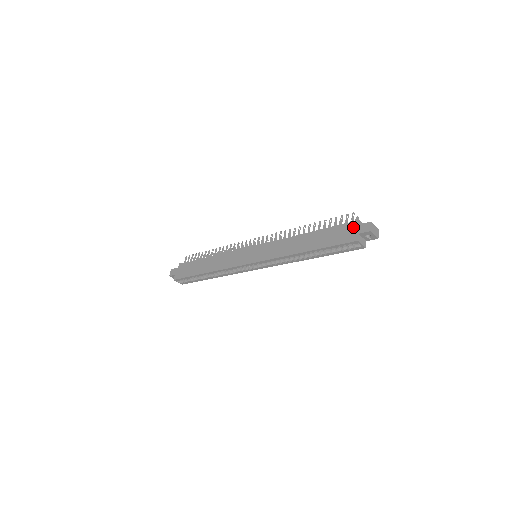
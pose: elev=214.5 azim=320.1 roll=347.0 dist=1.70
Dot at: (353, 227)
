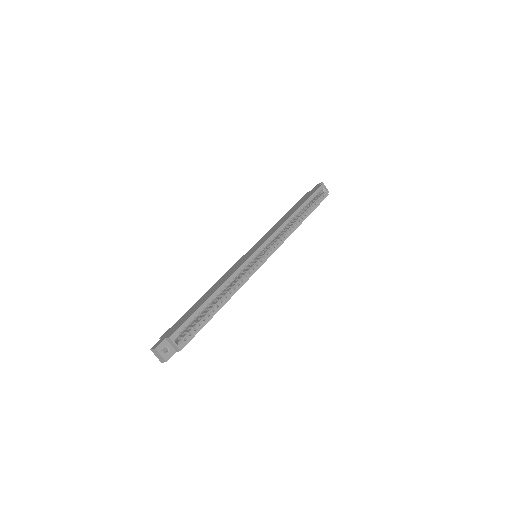
Dot at: (310, 191)
